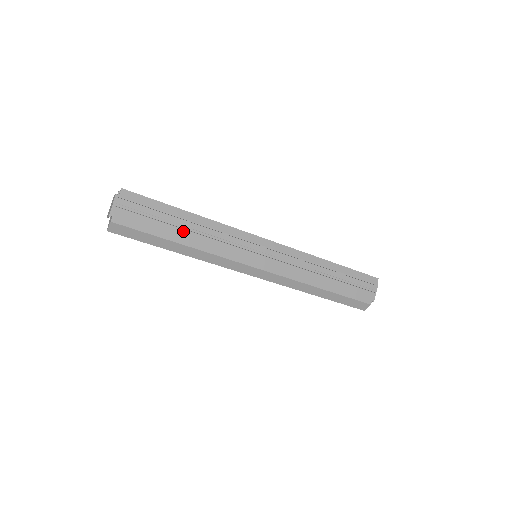
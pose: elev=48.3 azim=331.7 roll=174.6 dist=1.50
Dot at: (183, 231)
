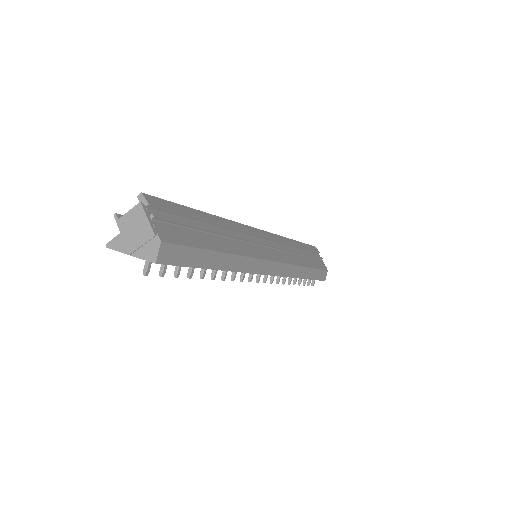
Dot at: (215, 237)
